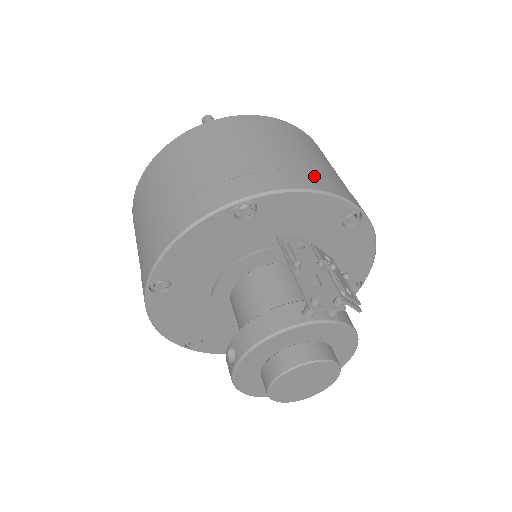
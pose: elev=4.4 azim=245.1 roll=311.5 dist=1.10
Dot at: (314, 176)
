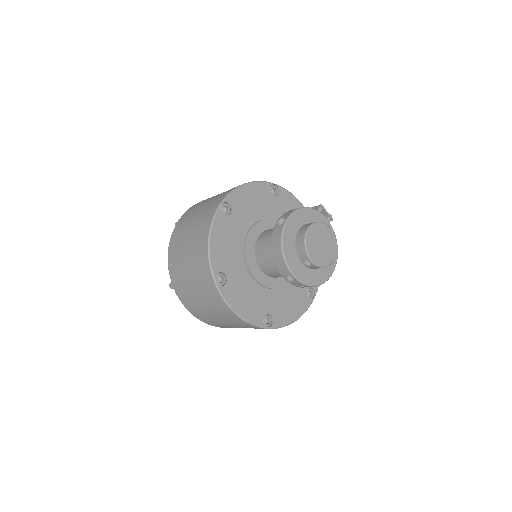
Dot at: occluded
